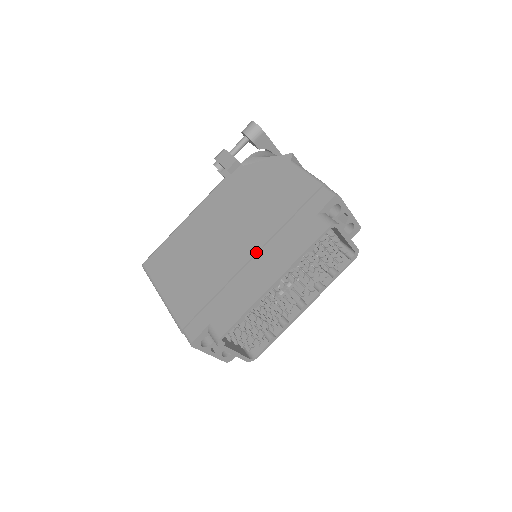
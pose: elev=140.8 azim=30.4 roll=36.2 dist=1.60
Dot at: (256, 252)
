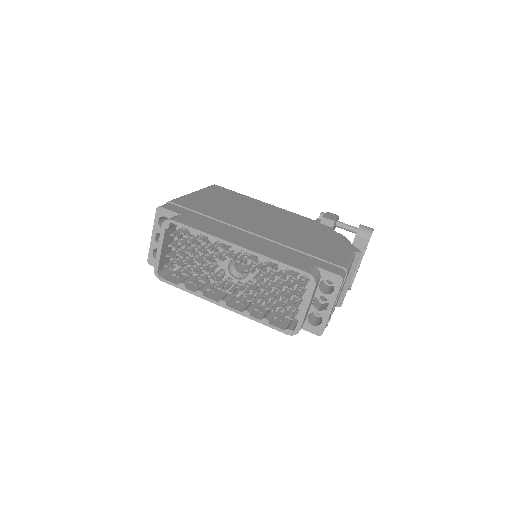
Dot at: (260, 235)
